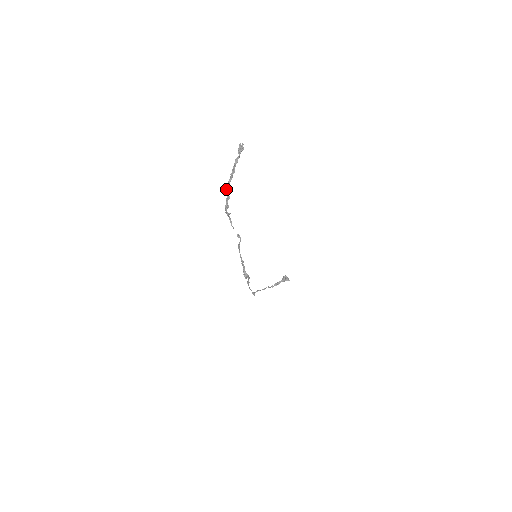
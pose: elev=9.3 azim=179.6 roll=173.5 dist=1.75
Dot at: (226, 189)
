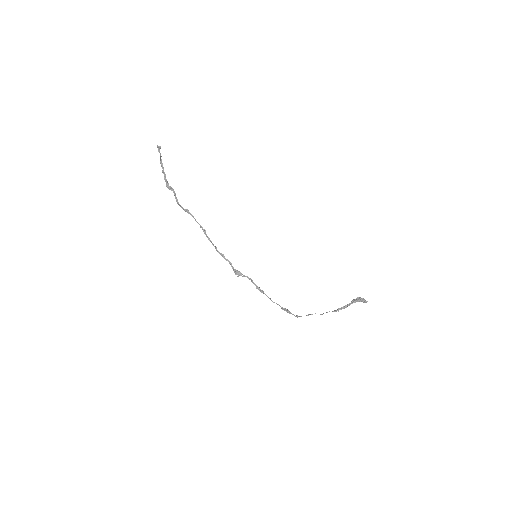
Dot at: (167, 187)
